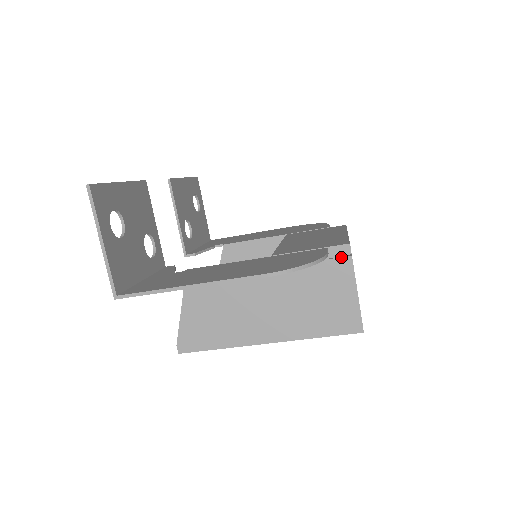
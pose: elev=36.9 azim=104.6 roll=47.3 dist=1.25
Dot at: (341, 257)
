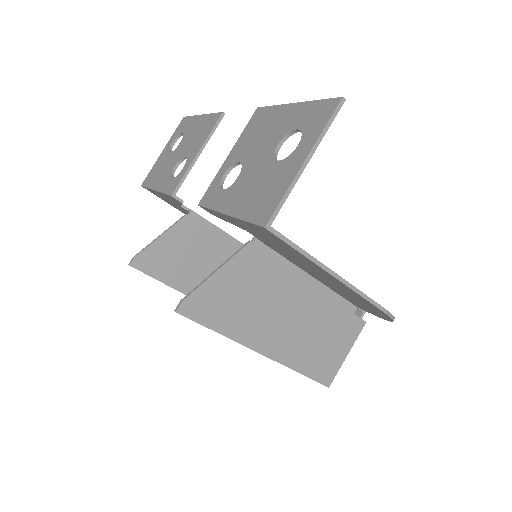
Dot at: occluded
